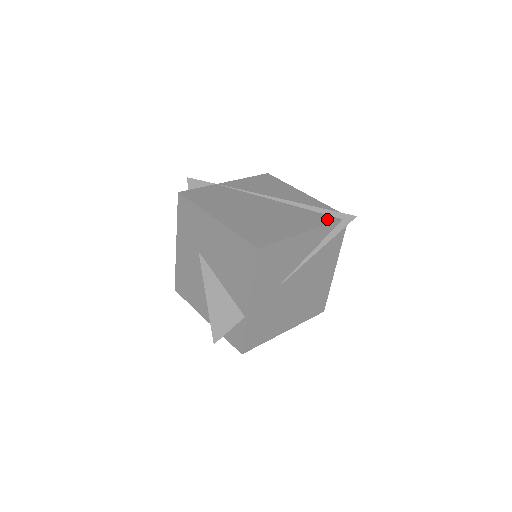
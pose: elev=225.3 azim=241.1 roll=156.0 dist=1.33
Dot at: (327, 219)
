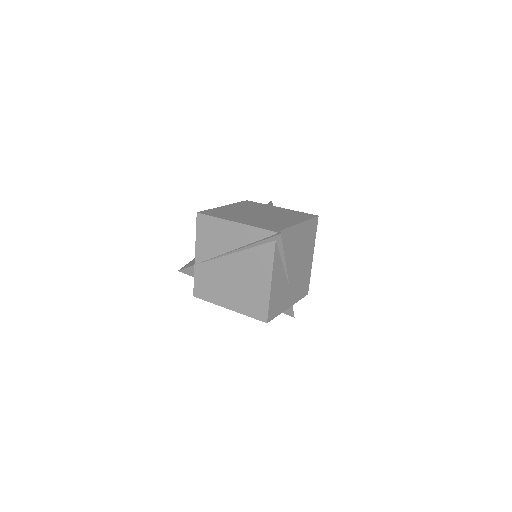
Dot at: (269, 251)
